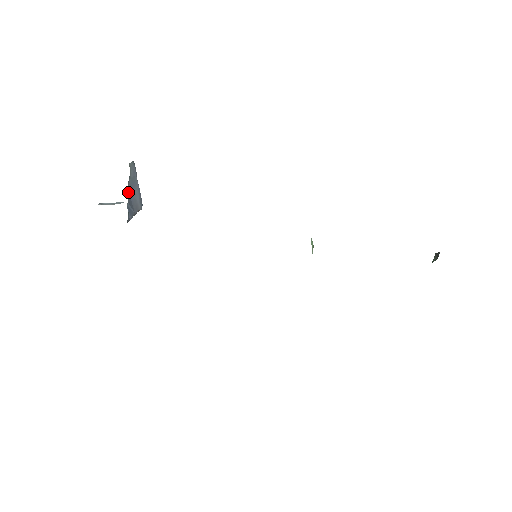
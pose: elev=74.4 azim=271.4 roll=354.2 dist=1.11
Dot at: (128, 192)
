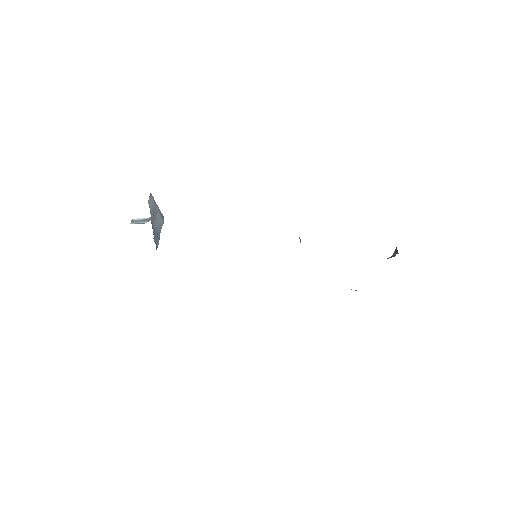
Dot at: (152, 227)
